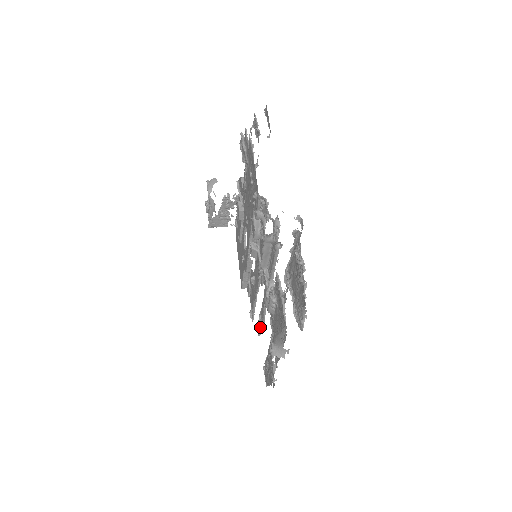
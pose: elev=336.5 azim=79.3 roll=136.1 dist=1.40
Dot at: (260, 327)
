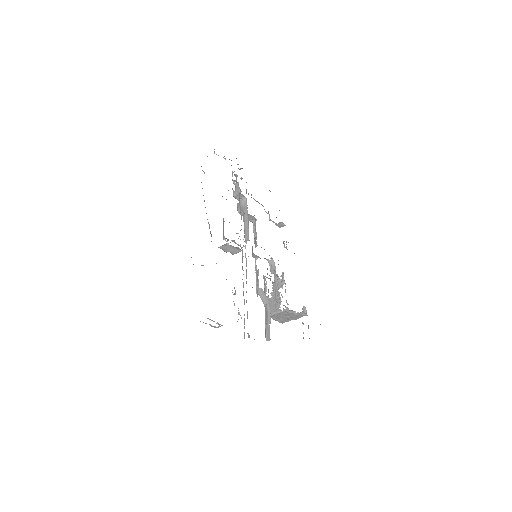
Dot at: (244, 321)
